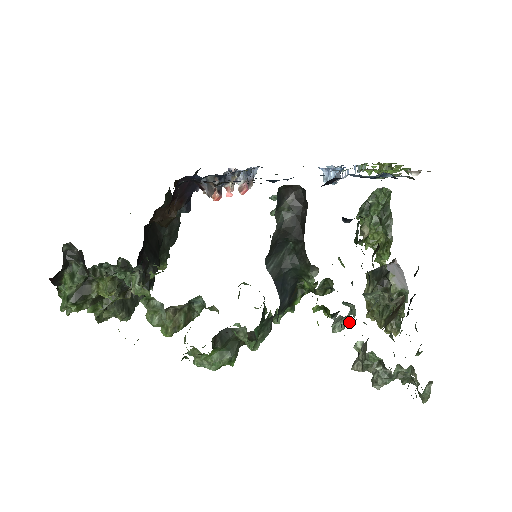
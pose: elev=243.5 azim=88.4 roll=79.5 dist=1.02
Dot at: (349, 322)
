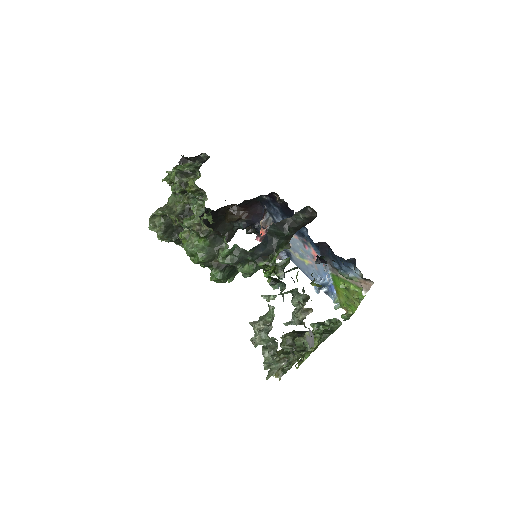
Dot at: occluded
